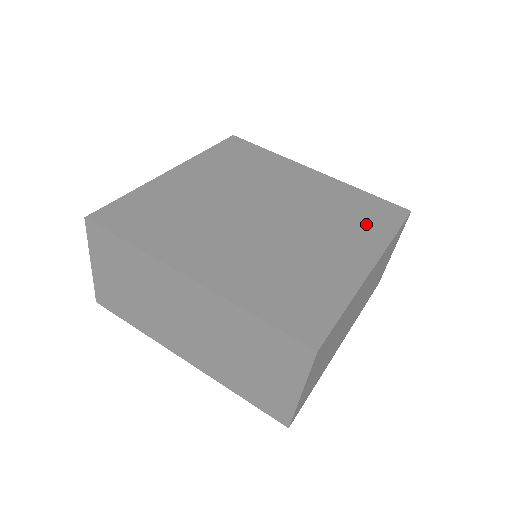
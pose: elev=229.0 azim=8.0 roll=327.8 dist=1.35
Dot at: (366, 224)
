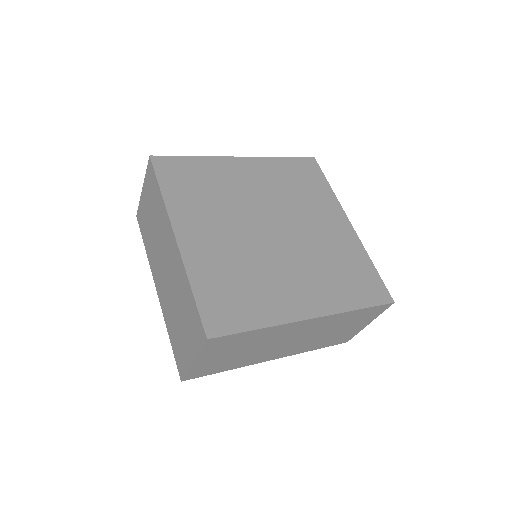
Dot at: (343, 287)
